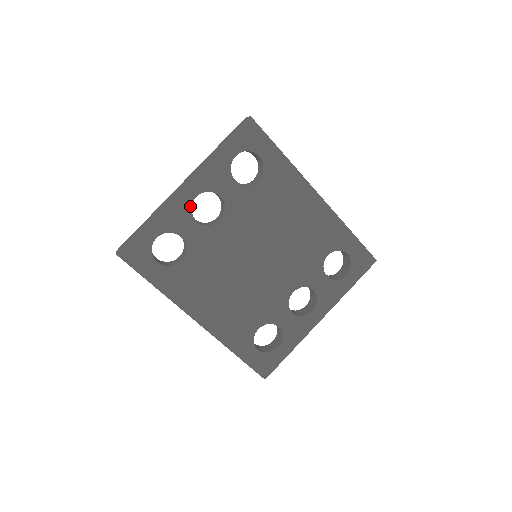
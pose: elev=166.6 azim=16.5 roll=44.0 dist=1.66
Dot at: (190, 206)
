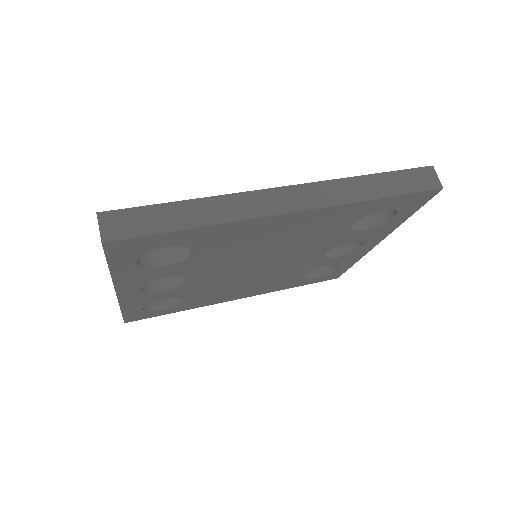
Dot at: (143, 293)
